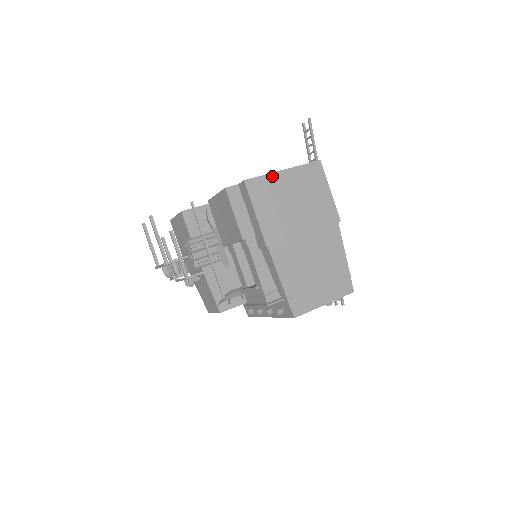
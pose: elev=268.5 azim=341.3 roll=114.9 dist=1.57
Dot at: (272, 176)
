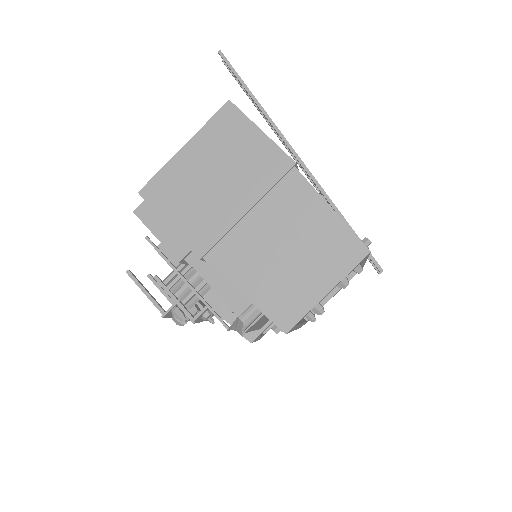
Dot at: (171, 165)
